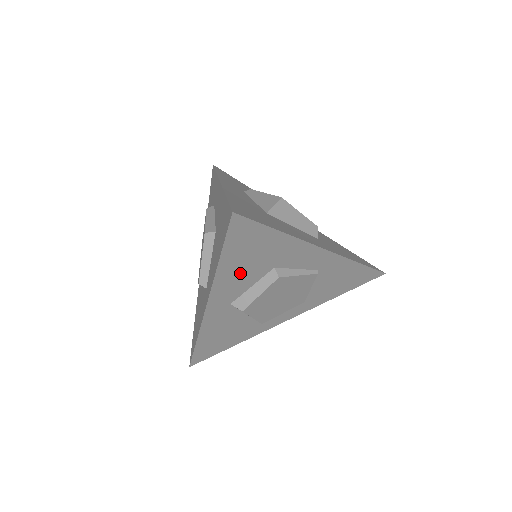
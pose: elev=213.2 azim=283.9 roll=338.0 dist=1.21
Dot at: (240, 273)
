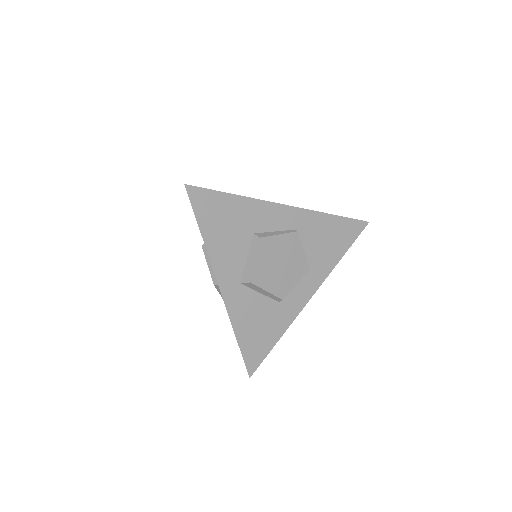
Dot at: (227, 245)
